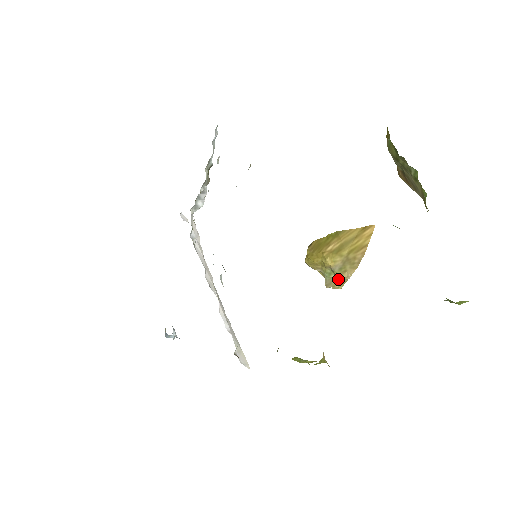
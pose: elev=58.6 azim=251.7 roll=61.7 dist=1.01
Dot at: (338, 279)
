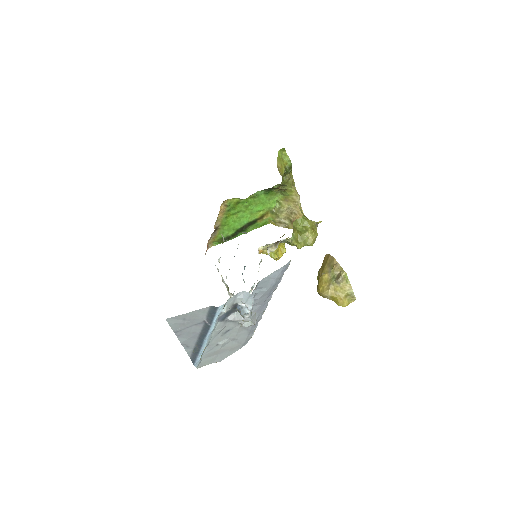
Dot at: (339, 273)
